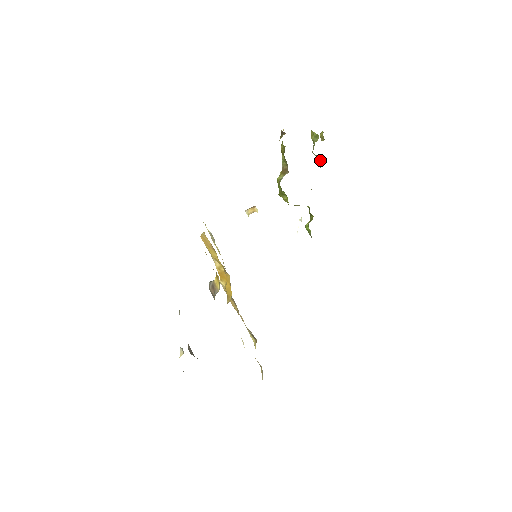
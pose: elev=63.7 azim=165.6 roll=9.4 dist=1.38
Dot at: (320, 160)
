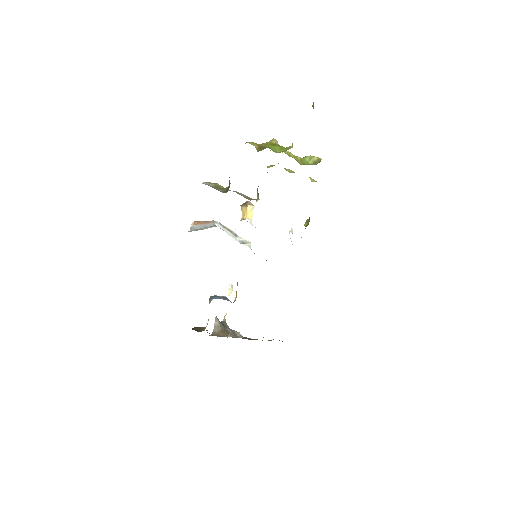
Dot at: occluded
